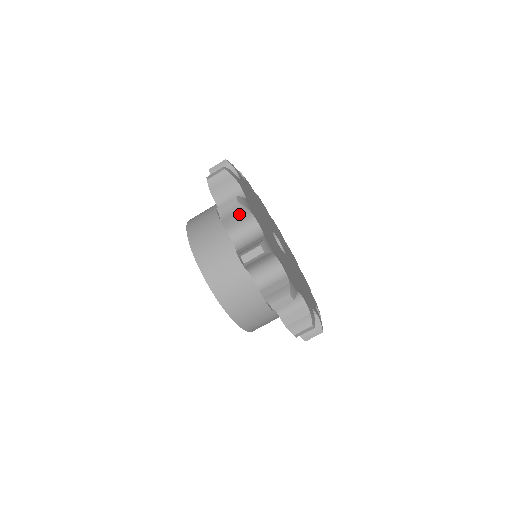
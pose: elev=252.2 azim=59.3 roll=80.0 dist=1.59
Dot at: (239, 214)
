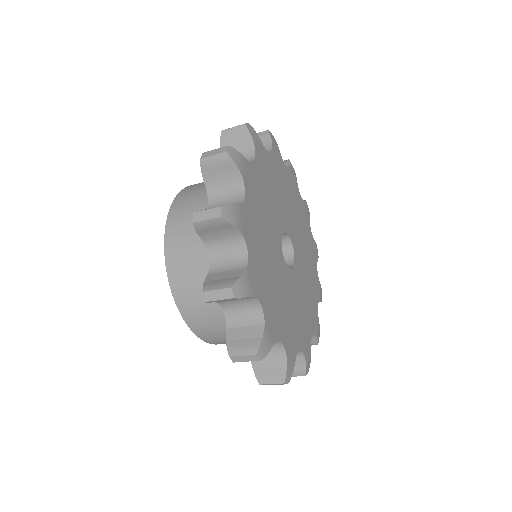
Dot at: (222, 228)
